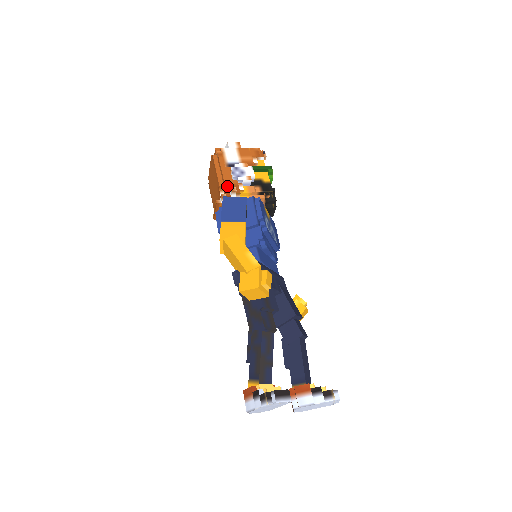
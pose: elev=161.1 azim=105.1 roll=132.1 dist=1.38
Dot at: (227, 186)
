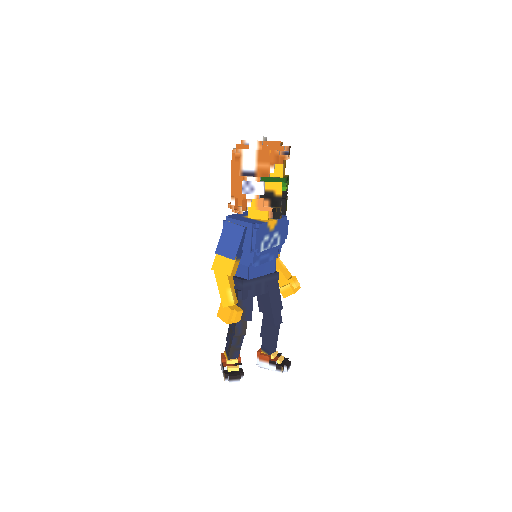
Dot at: (237, 197)
